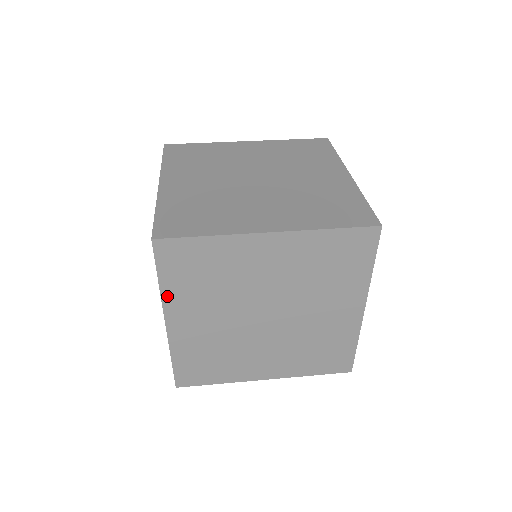
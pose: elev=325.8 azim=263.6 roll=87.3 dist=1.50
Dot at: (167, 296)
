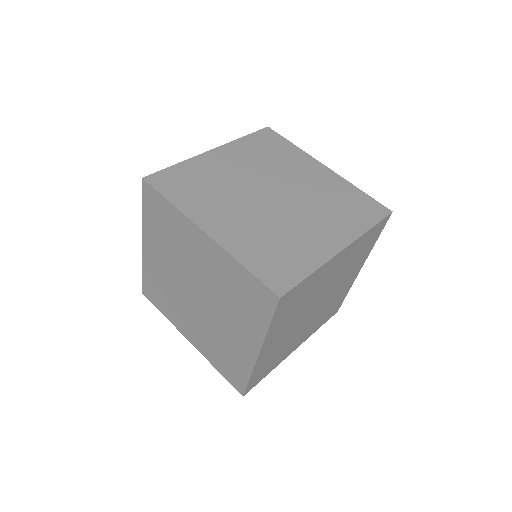
Dot at: (269, 334)
